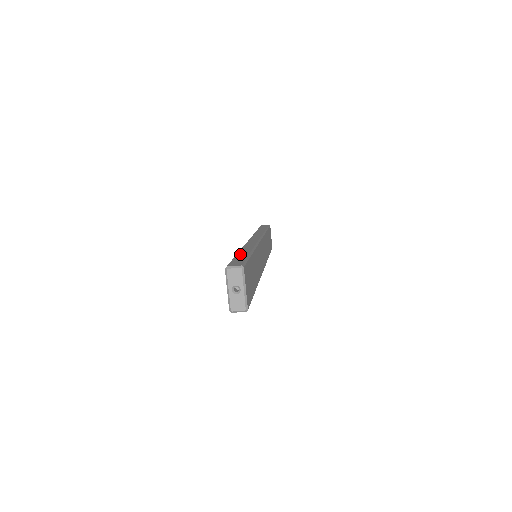
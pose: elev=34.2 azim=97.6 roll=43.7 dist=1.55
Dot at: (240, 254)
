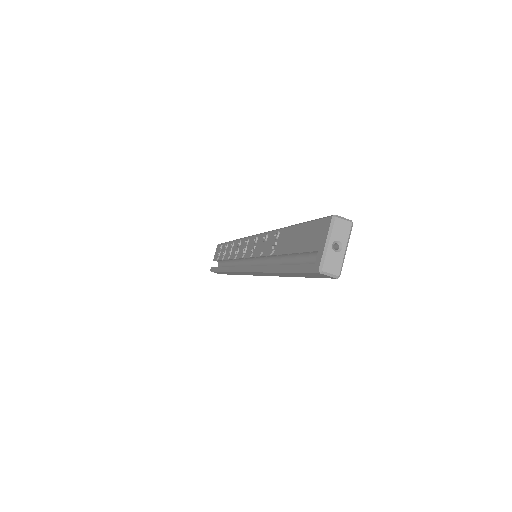
Dot at: occluded
